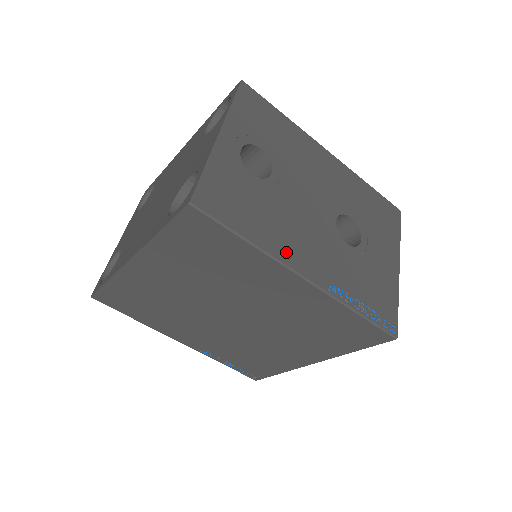
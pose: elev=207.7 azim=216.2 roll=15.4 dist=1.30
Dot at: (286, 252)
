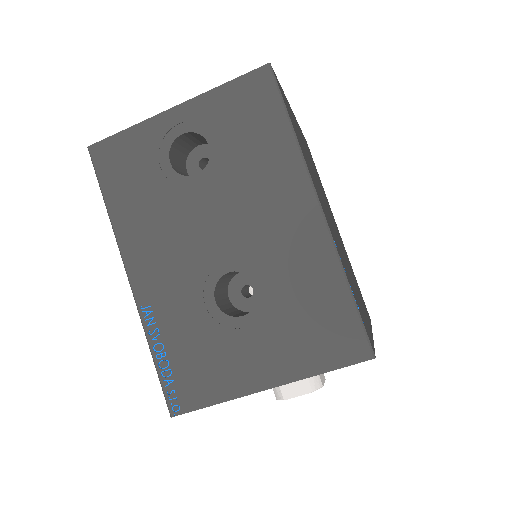
Dot at: (132, 244)
